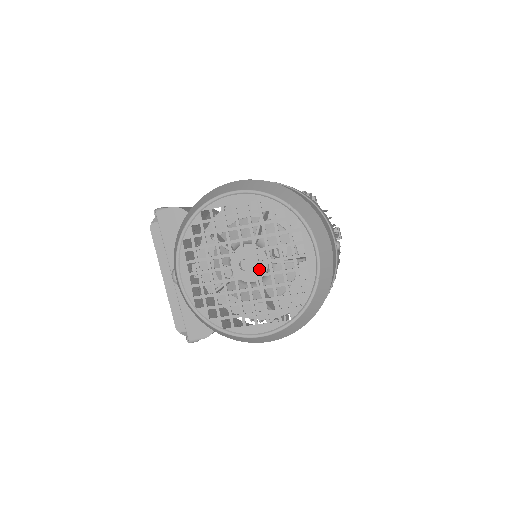
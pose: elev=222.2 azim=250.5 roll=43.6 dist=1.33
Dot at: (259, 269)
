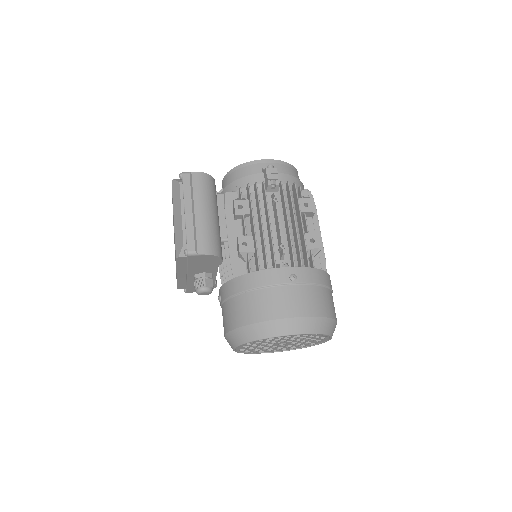
Dot at: (290, 344)
